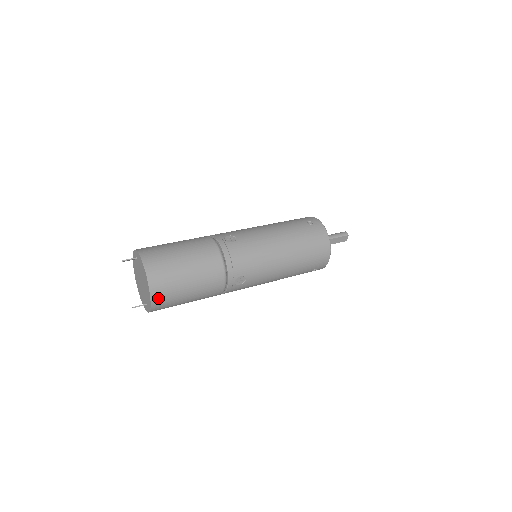
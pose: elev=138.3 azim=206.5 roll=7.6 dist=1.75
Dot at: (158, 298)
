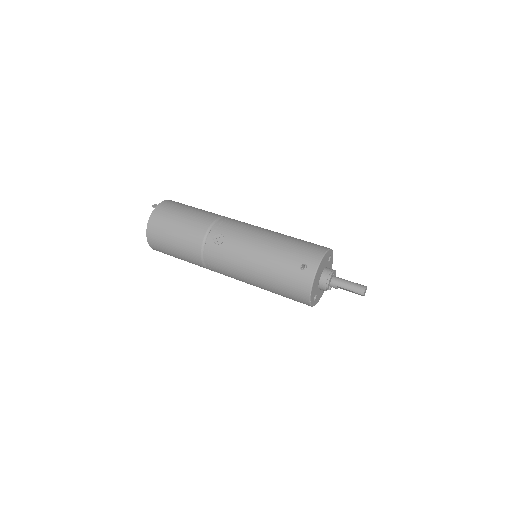
Dot at: (157, 250)
